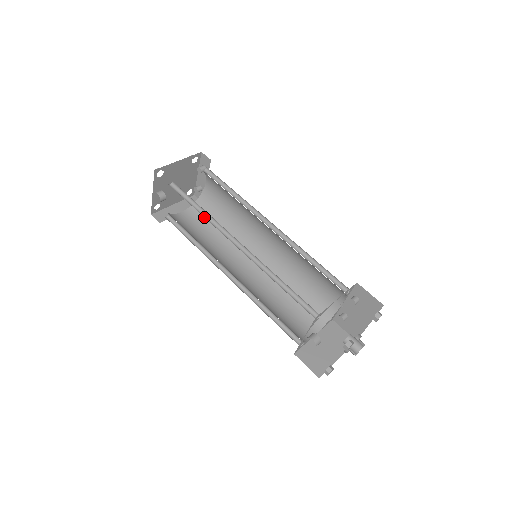
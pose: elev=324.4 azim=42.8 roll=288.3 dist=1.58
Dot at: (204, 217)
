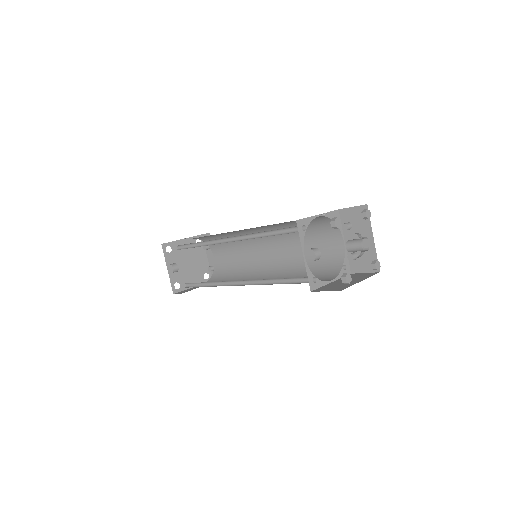
Dot at: (219, 280)
